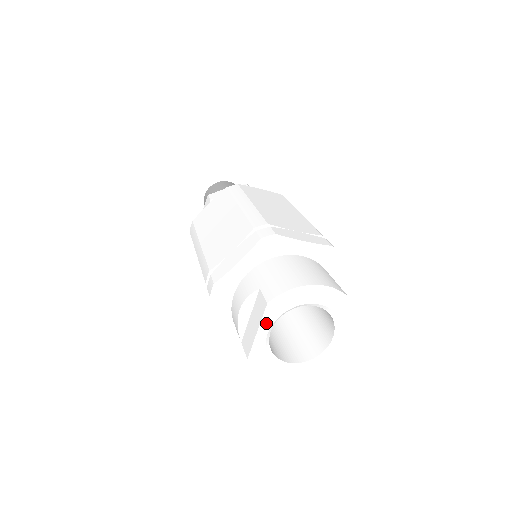
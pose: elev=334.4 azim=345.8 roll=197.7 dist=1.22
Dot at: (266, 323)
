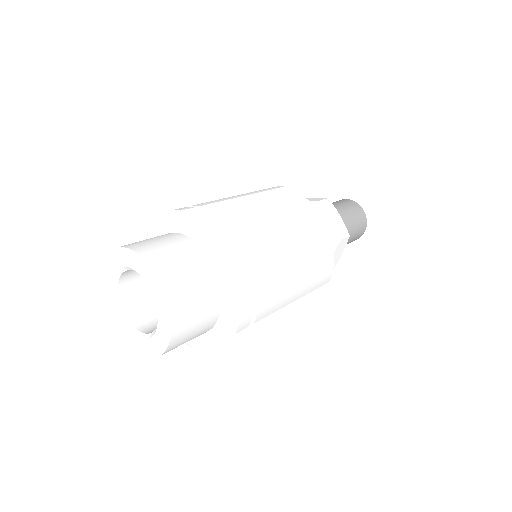
Dot at: (113, 309)
